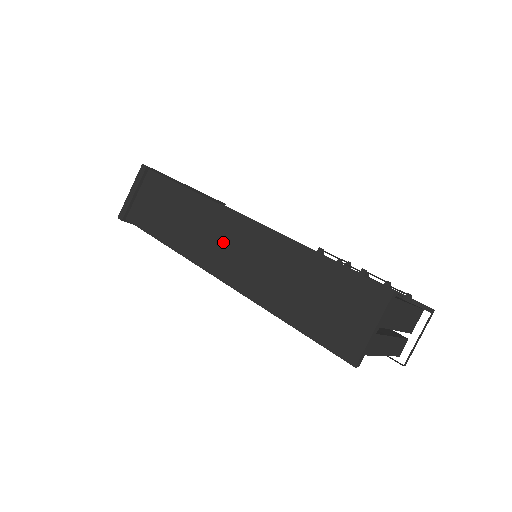
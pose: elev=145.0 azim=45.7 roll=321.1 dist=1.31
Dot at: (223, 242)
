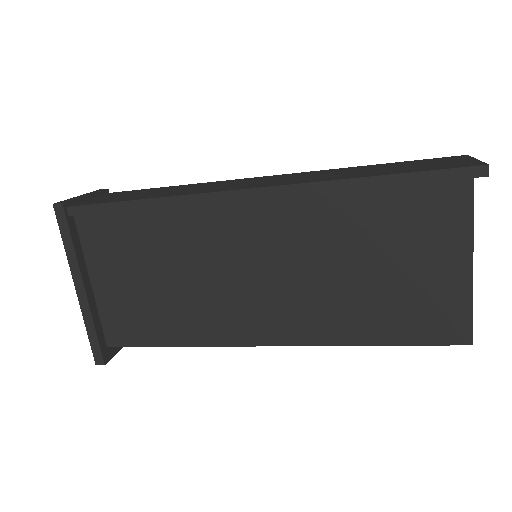
Dot at: (248, 182)
